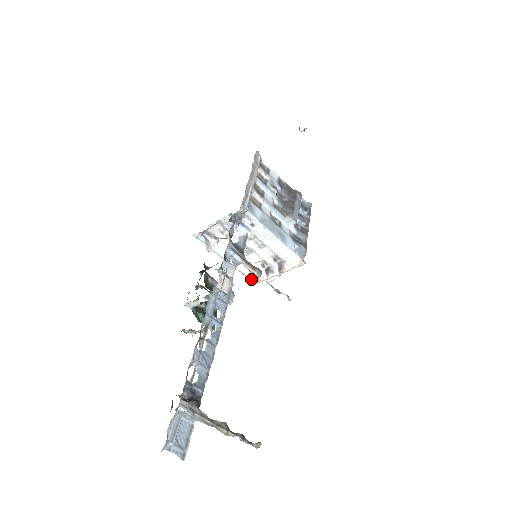
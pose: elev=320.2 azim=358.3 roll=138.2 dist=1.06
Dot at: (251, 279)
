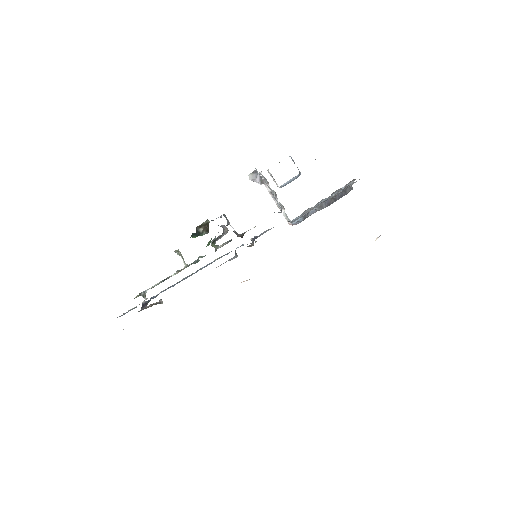
Dot at: occluded
